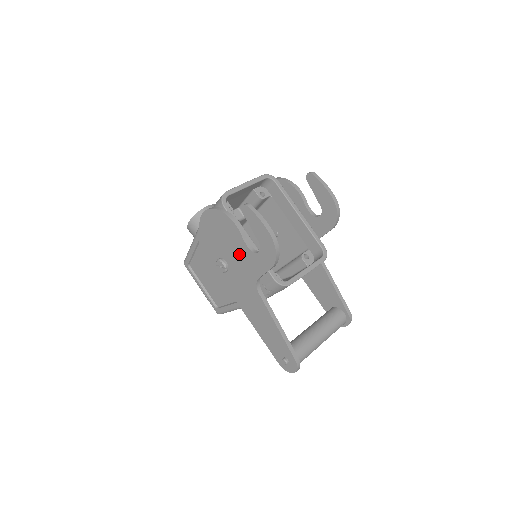
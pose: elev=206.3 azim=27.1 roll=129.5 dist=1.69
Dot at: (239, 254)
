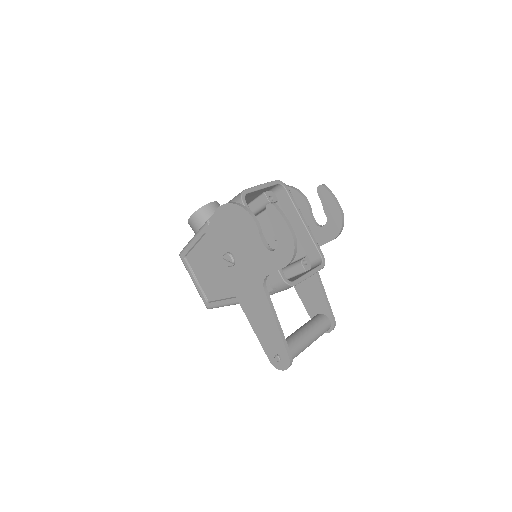
Dot at: (251, 250)
